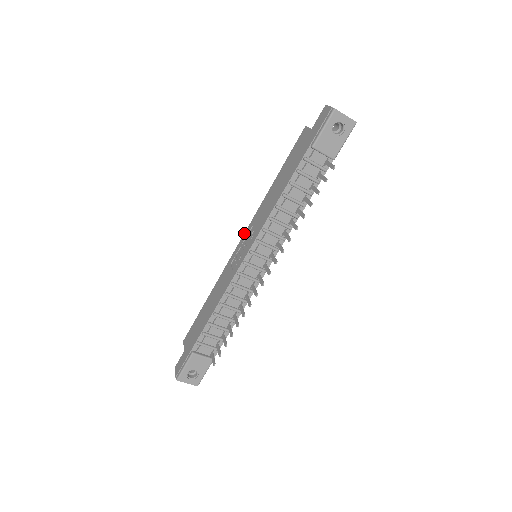
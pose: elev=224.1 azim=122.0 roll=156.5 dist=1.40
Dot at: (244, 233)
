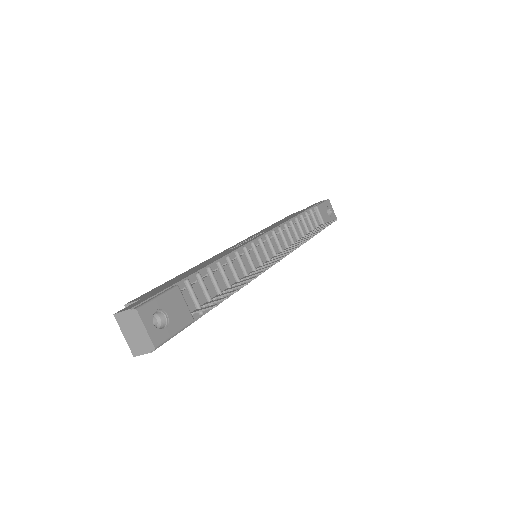
Dot at: occluded
